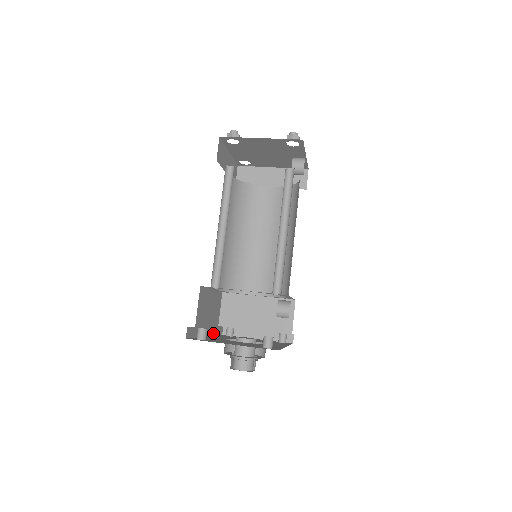
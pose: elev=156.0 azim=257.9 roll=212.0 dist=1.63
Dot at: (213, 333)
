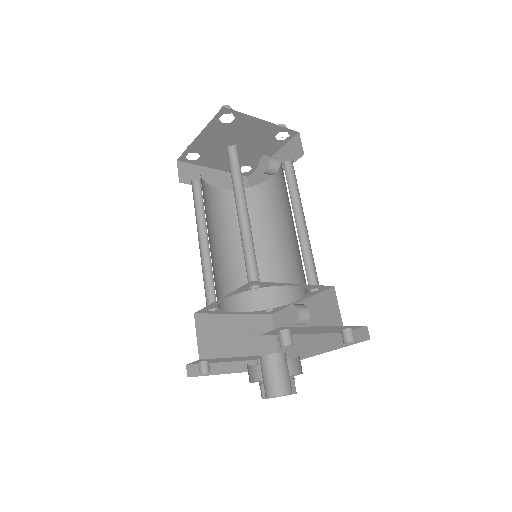
Dot at: occluded
